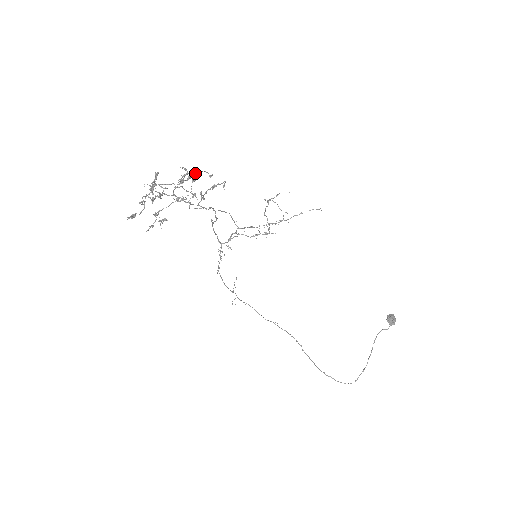
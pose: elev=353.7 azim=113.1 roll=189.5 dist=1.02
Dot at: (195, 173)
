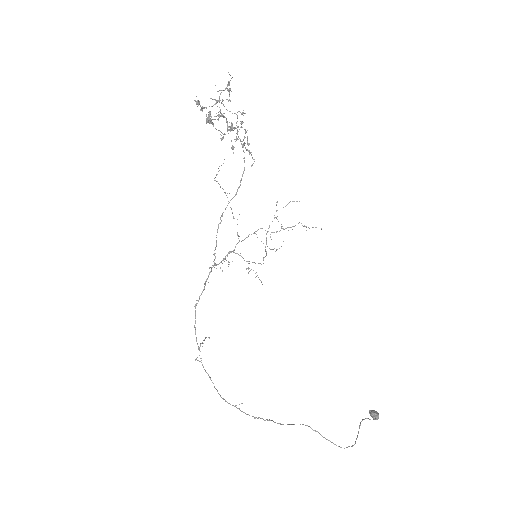
Dot at: (242, 127)
